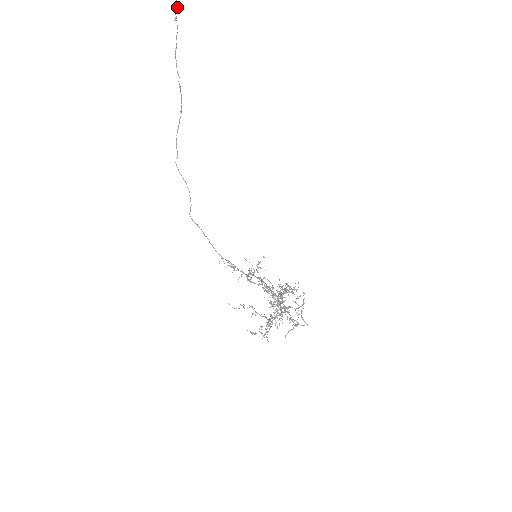
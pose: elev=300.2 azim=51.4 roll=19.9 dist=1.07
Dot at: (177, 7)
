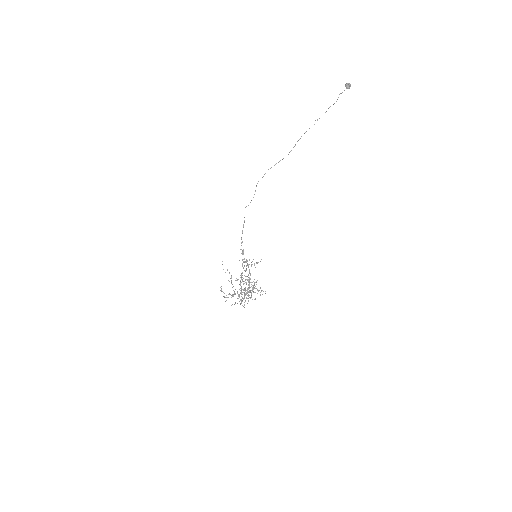
Dot at: occluded
